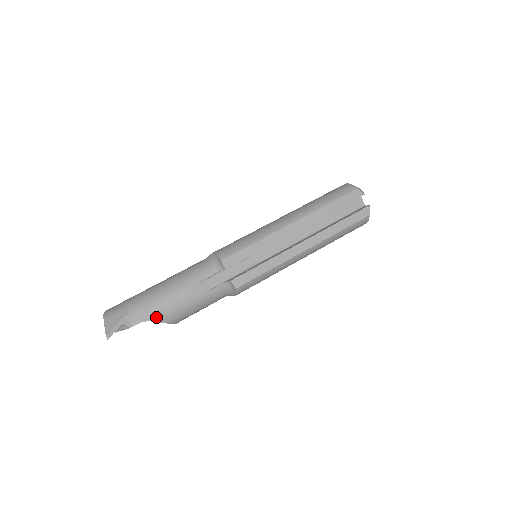
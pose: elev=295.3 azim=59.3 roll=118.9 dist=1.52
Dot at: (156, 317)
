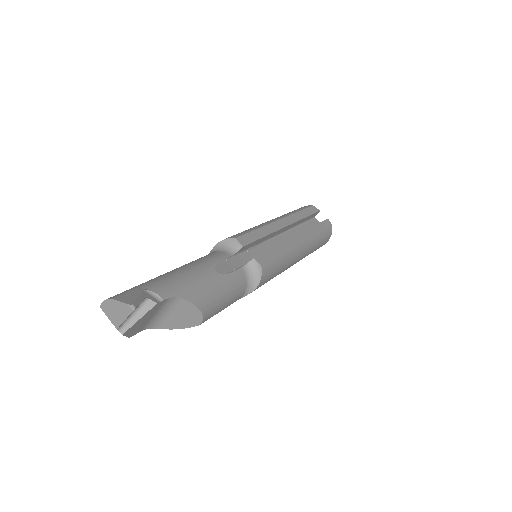
Dot at: (185, 293)
